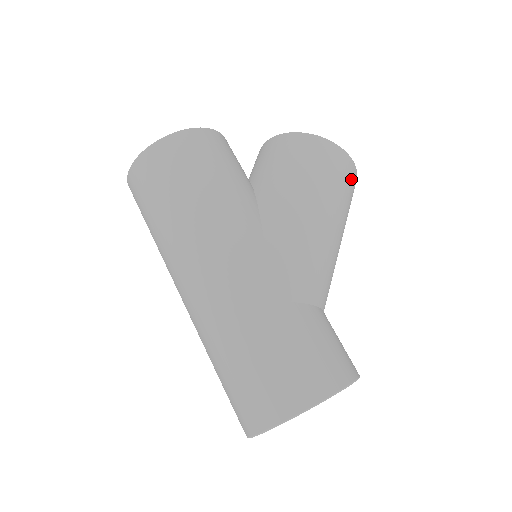
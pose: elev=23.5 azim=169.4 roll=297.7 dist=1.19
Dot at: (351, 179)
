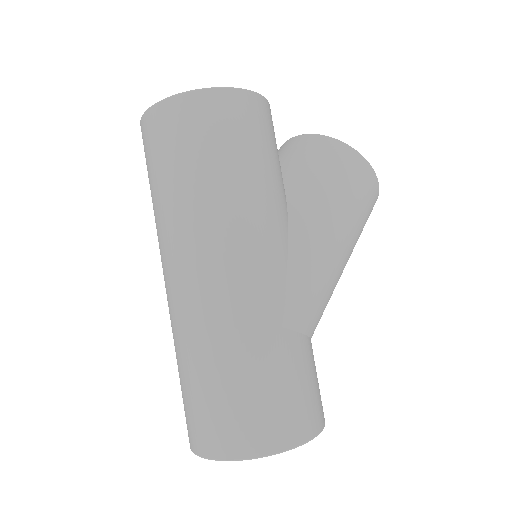
Dot at: occluded
